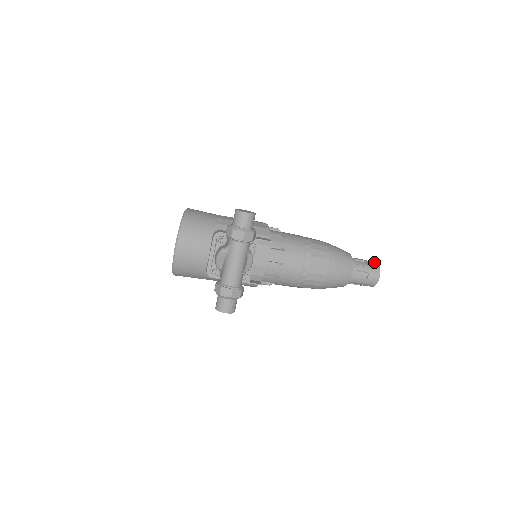
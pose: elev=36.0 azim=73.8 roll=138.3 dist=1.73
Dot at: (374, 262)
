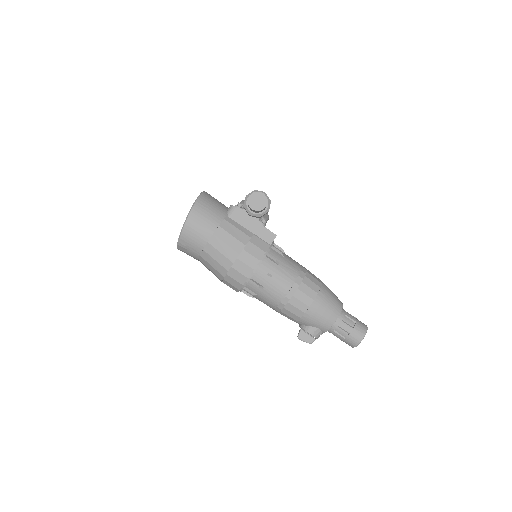
Dot at: occluded
